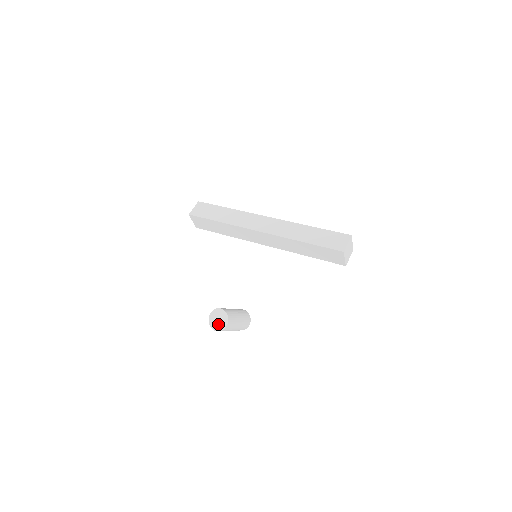
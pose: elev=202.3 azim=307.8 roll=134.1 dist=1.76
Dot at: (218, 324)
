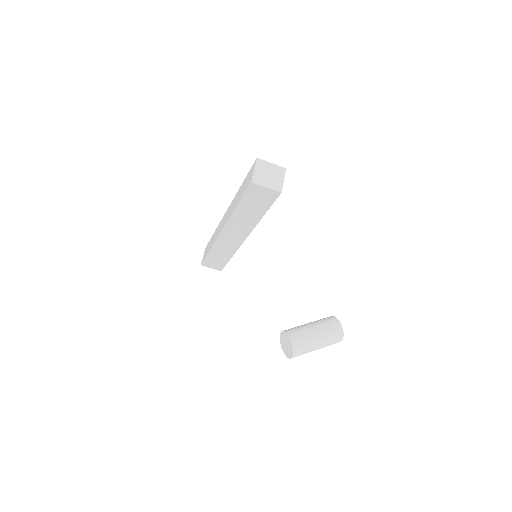
Dot at: (288, 350)
